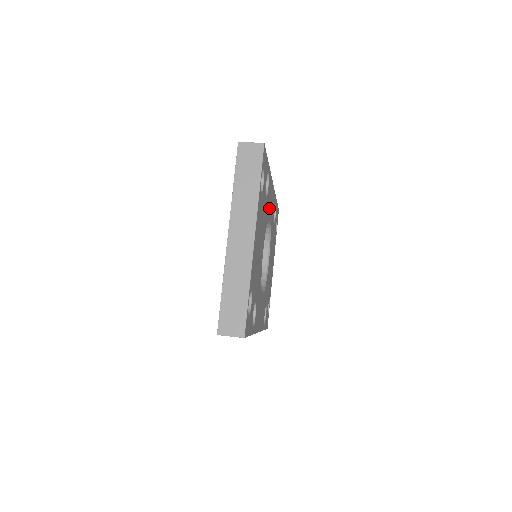
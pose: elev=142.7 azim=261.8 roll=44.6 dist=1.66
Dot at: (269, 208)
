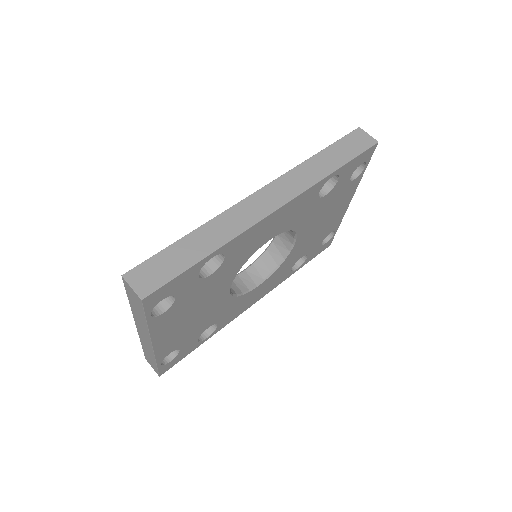
Dot at: (255, 244)
